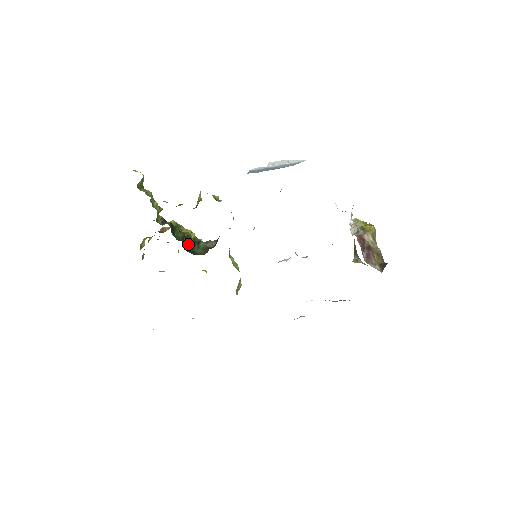
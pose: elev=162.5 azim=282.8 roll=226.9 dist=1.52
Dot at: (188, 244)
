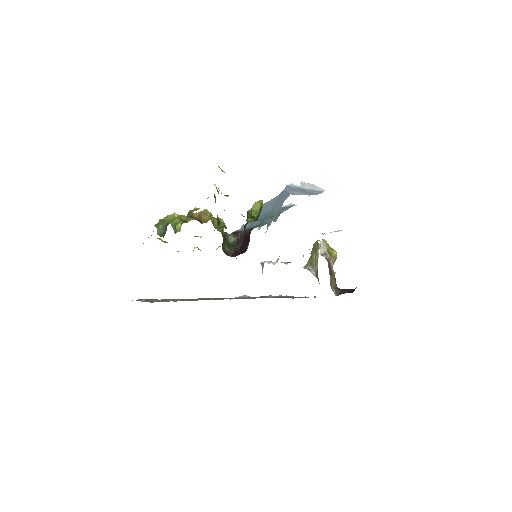
Dot at: occluded
